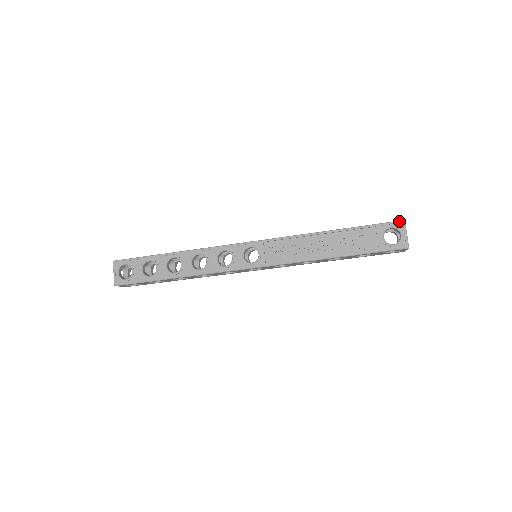
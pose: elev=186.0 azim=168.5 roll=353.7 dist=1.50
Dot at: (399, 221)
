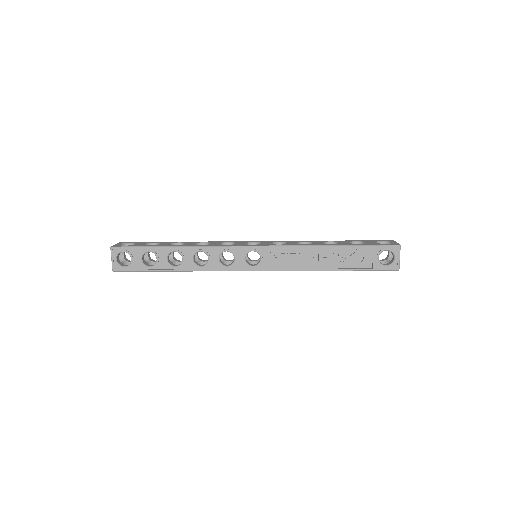
Dot at: (395, 245)
